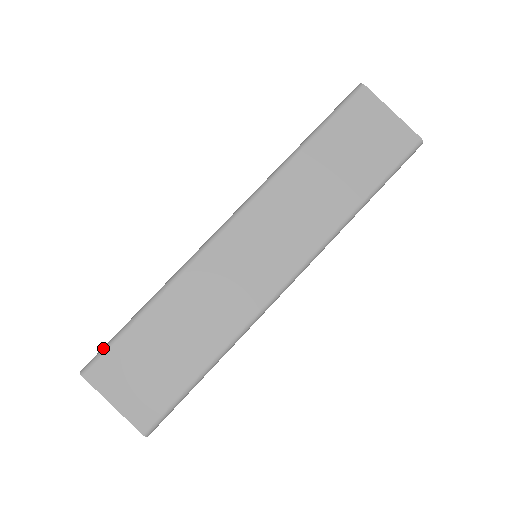
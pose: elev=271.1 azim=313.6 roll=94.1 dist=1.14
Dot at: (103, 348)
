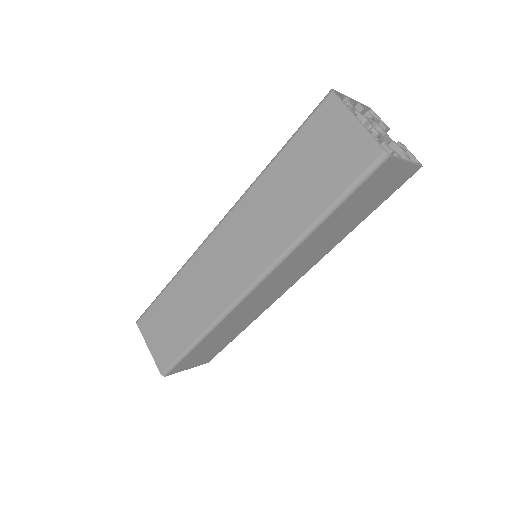
Dot at: (147, 308)
